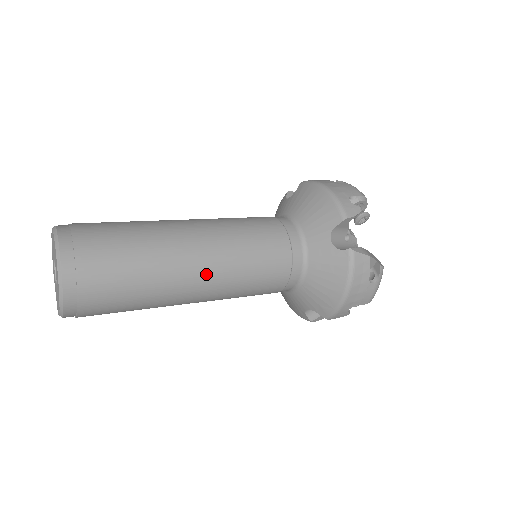
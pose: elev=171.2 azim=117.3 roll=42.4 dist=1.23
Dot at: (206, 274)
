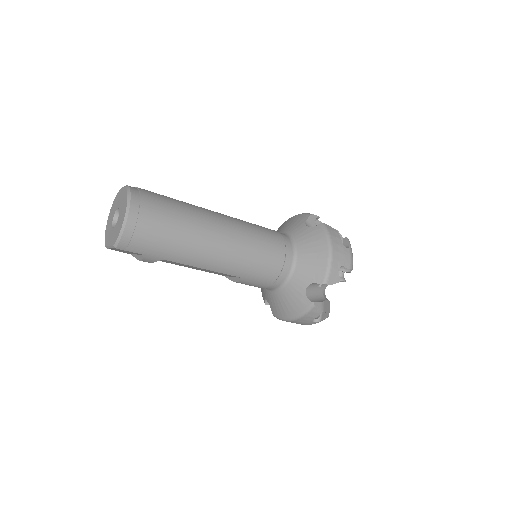
Dot at: (226, 225)
